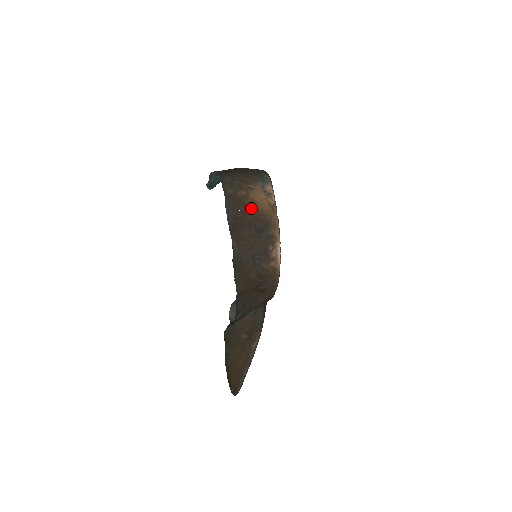
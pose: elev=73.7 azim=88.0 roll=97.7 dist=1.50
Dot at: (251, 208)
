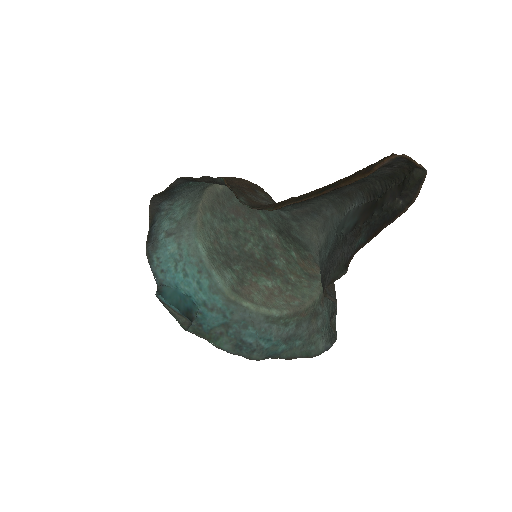
Dot at: (170, 223)
